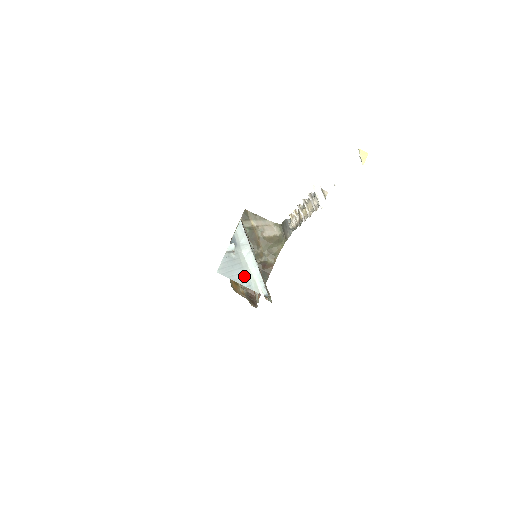
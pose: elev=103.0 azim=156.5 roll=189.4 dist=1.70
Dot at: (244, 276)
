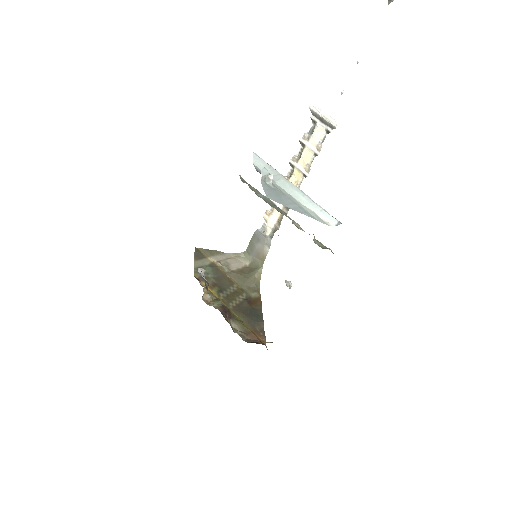
Dot at: (298, 207)
